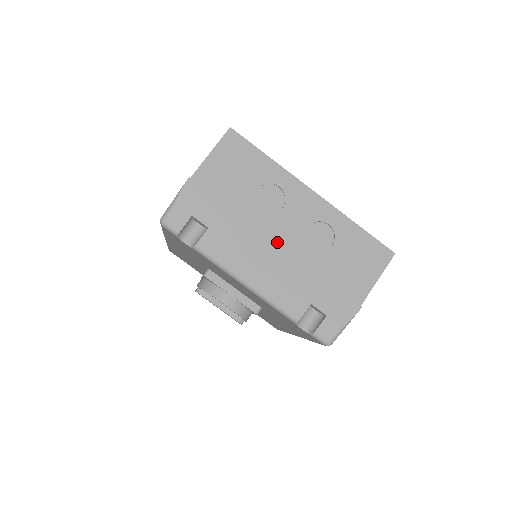
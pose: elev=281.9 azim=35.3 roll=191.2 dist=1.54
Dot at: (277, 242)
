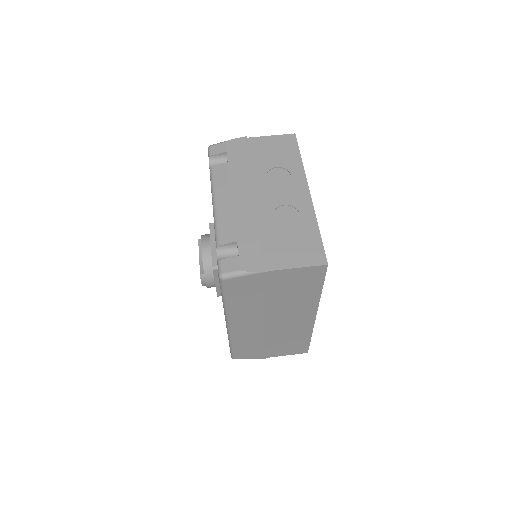
Dot at: (256, 197)
